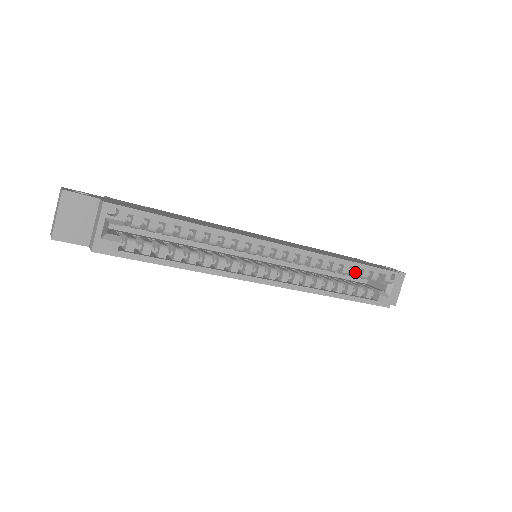
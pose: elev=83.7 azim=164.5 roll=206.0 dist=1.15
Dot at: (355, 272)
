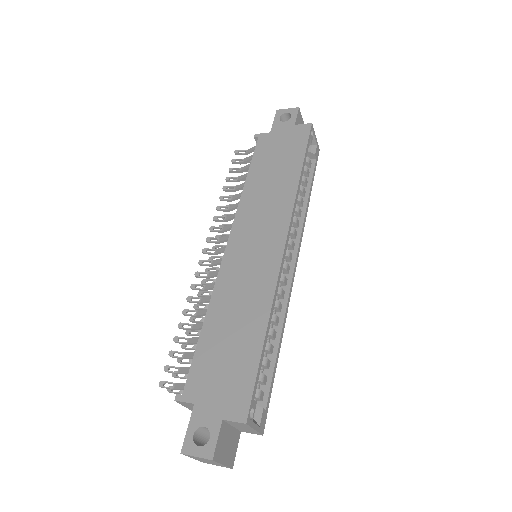
Dot at: occluded
